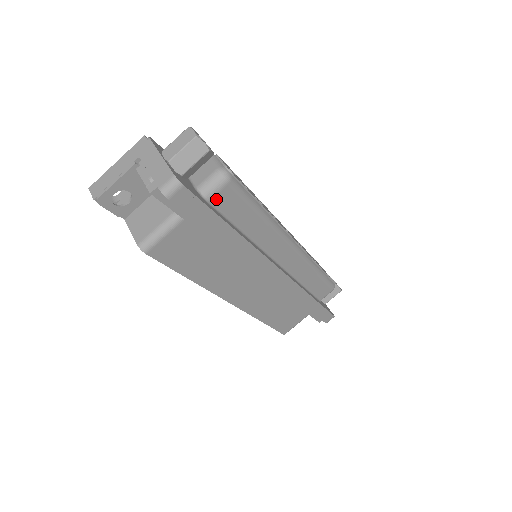
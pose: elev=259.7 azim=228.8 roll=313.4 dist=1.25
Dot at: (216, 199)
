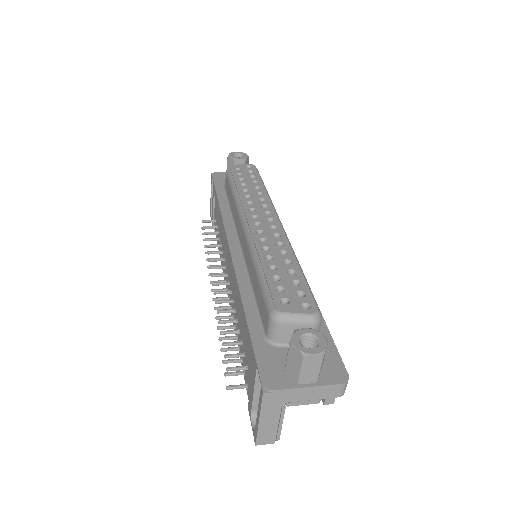
Dot at: occluded
